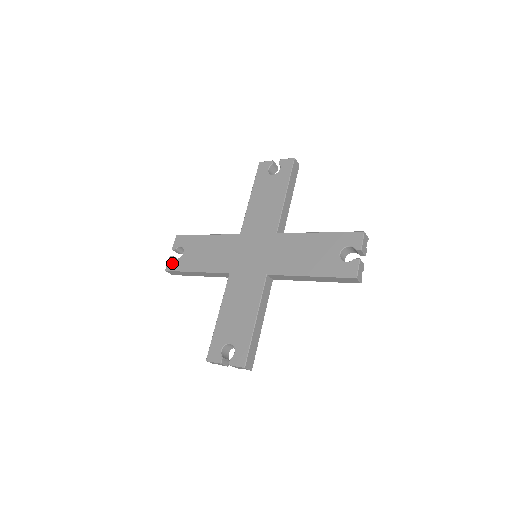
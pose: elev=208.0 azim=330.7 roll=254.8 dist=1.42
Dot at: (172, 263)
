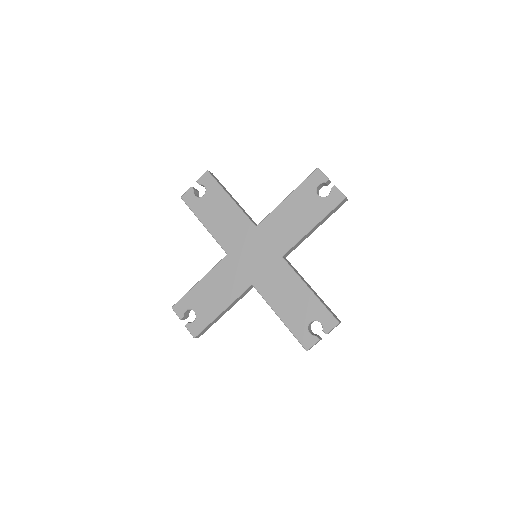
Dot at: (194, 327)
